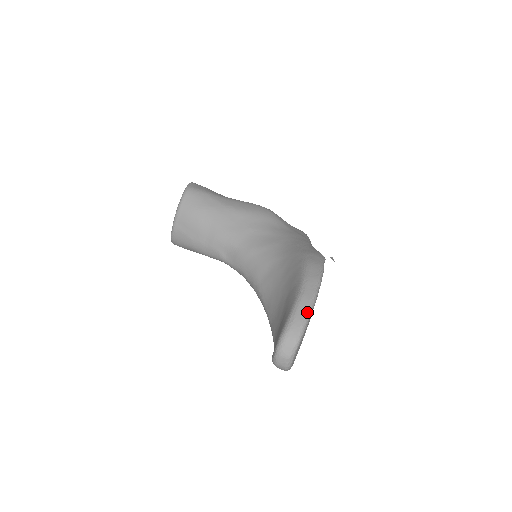
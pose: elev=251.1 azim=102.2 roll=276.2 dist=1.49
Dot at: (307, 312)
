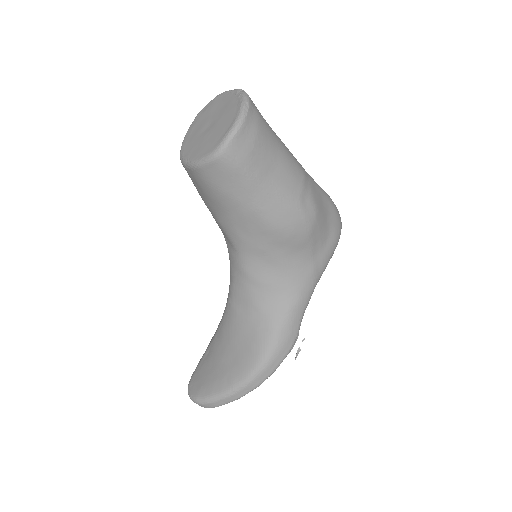
Dot at: occluded
